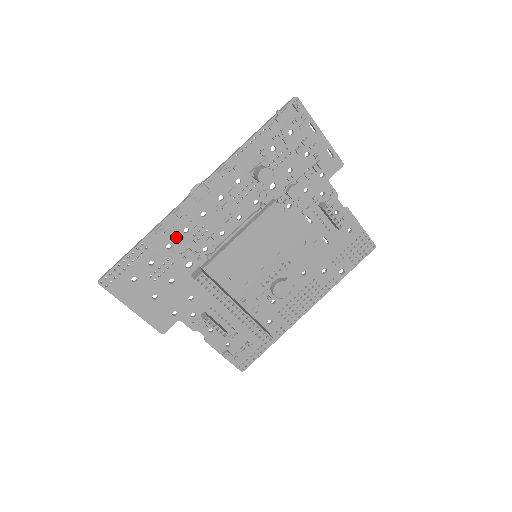
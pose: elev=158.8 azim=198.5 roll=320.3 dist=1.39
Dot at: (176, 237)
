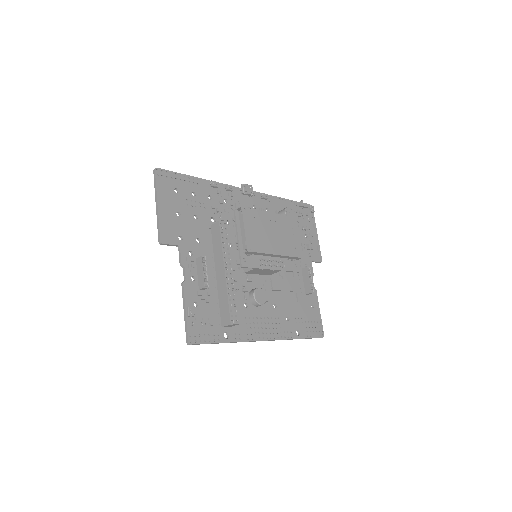
Dot at: (218, 197)
